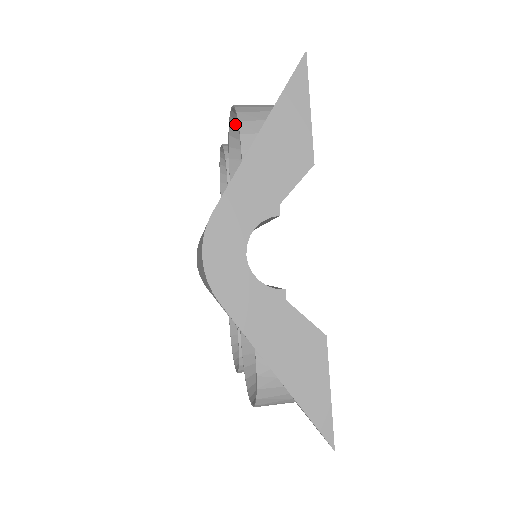
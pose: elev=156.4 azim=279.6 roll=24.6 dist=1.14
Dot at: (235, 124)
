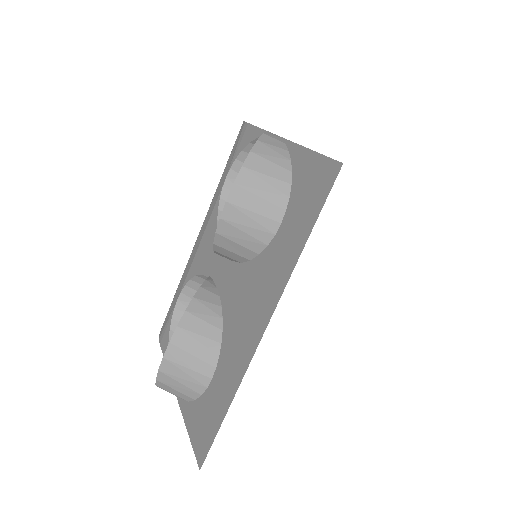
Dot at: (180, 337)
